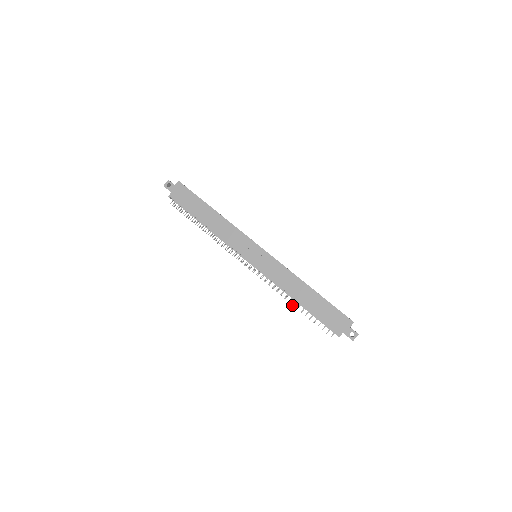
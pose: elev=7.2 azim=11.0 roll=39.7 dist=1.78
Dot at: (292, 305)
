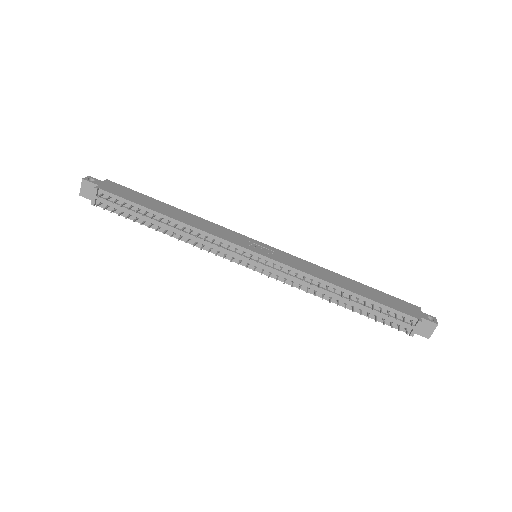
Dot at: (342, 296)
